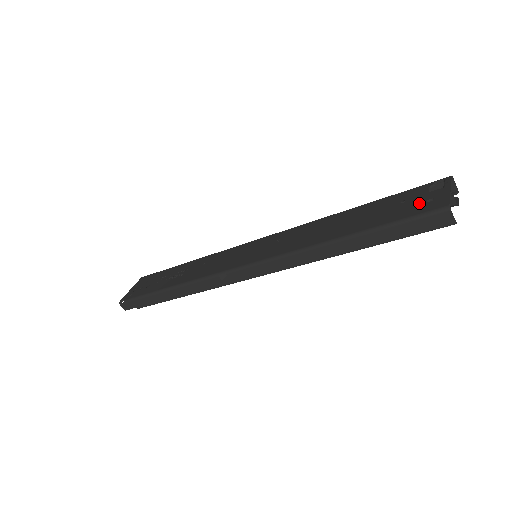
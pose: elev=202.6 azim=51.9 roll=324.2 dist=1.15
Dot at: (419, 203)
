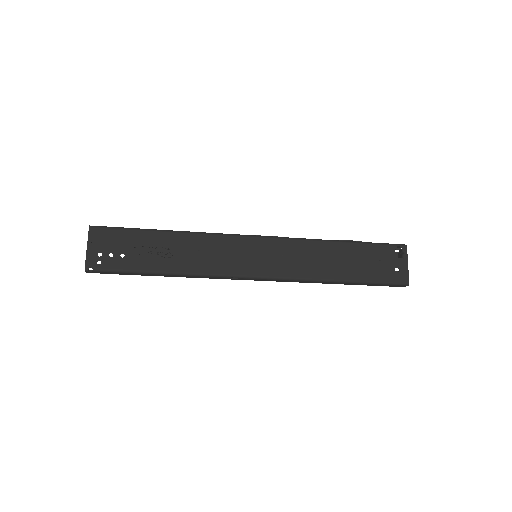
Dot at: (391, 269)
